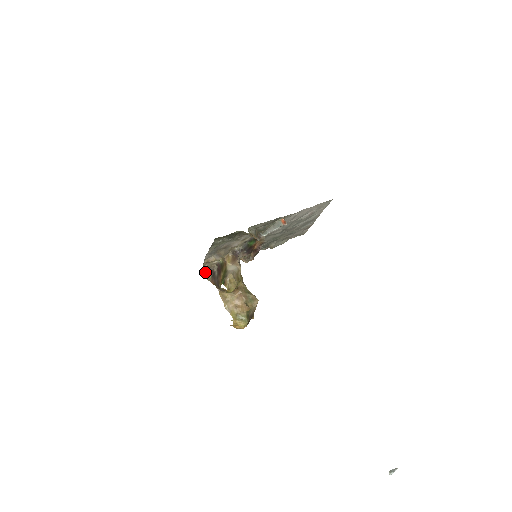
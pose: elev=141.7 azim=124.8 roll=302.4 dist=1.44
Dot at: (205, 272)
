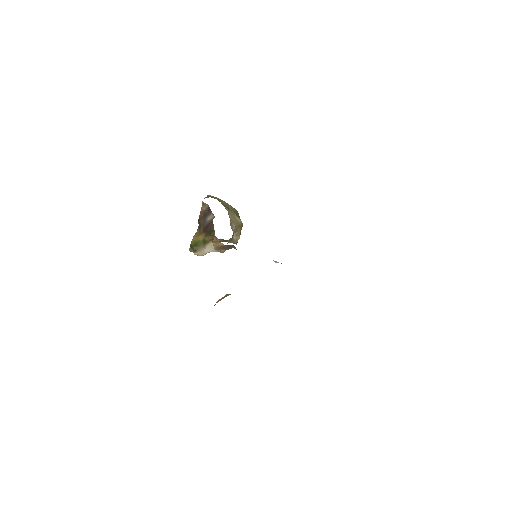
Dot at: (203, 202)
